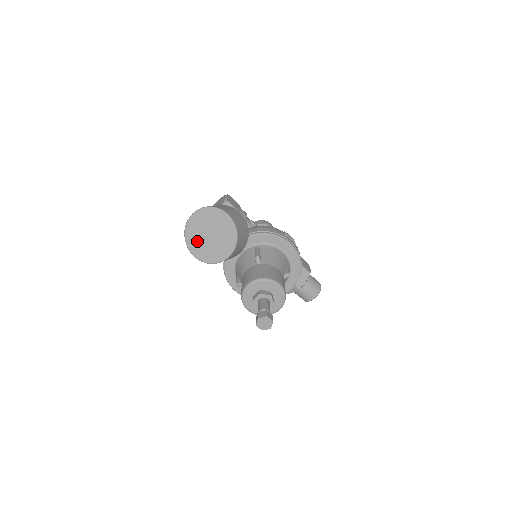
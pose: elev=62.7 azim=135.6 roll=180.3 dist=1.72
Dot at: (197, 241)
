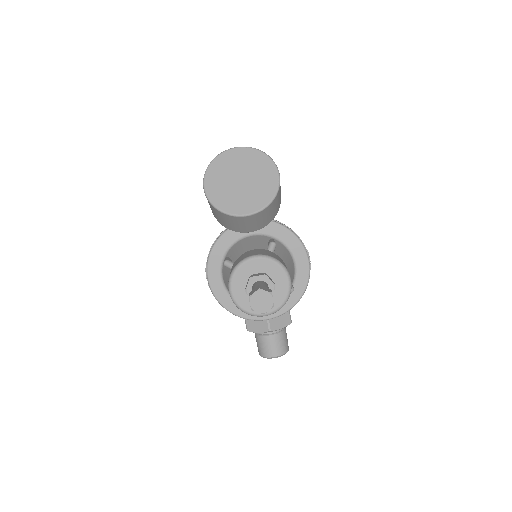
Dot at: (221, 177)
